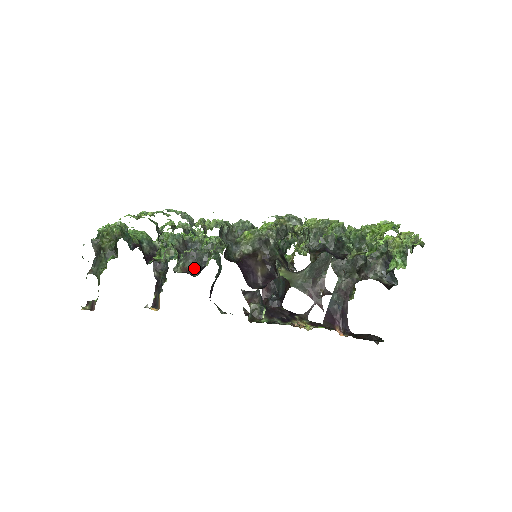
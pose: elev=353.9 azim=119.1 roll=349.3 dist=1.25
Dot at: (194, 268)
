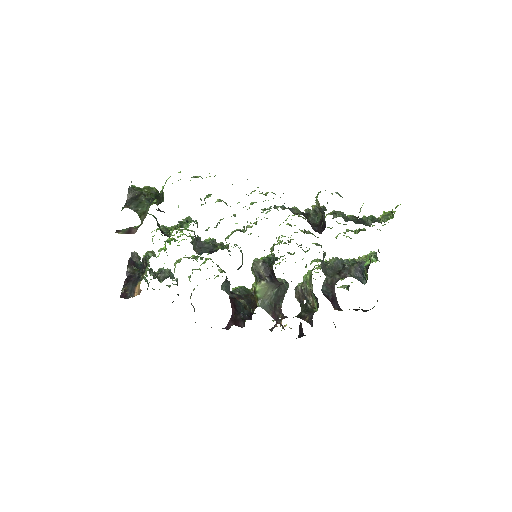
Dot at: (201, 253)
